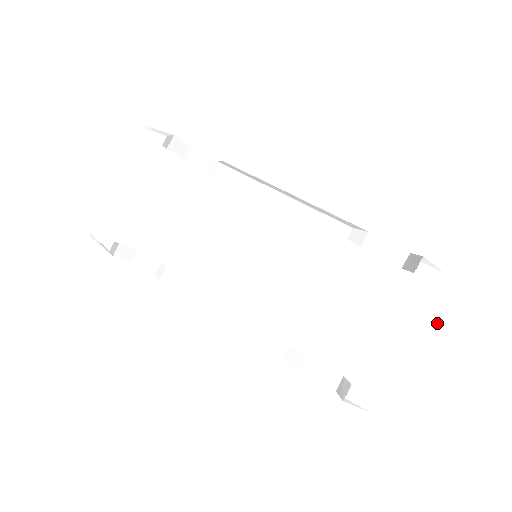
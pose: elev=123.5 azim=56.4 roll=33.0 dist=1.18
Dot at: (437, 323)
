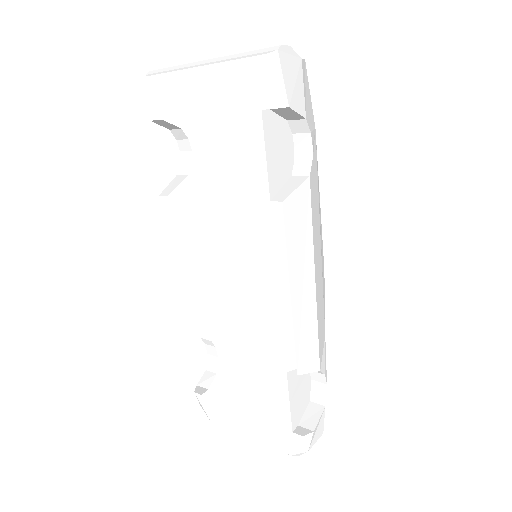
Dot at: occluded
